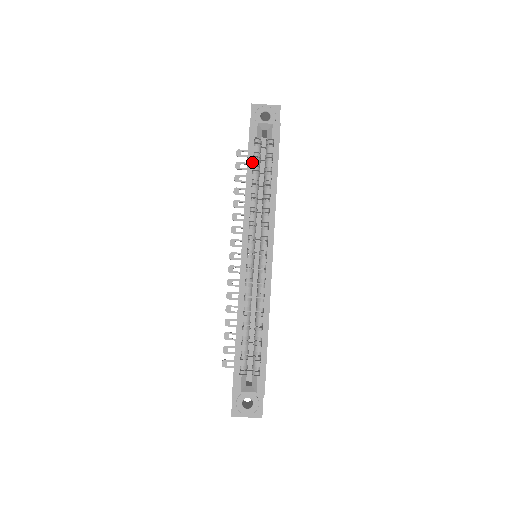
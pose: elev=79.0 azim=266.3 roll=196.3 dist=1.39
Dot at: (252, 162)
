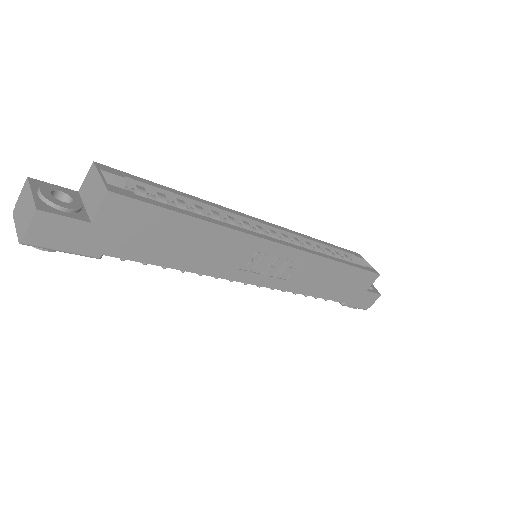
Dot at: (337, 248)
